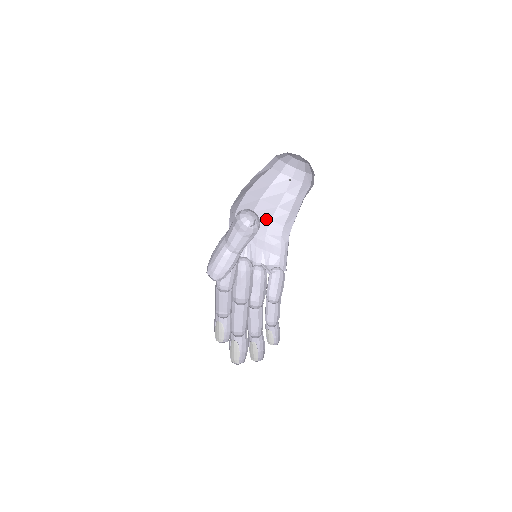
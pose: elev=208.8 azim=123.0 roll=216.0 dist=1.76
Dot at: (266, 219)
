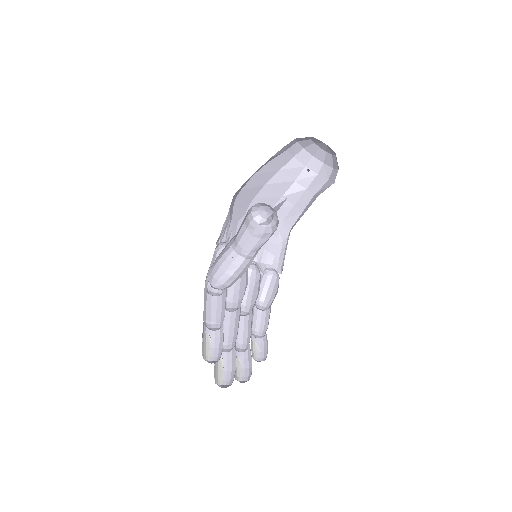
Dot at: occluded
